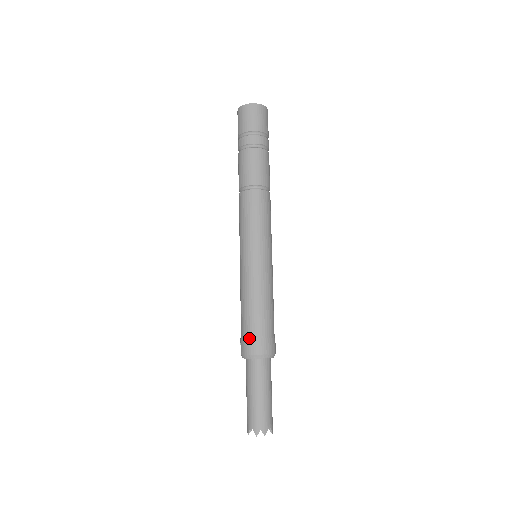
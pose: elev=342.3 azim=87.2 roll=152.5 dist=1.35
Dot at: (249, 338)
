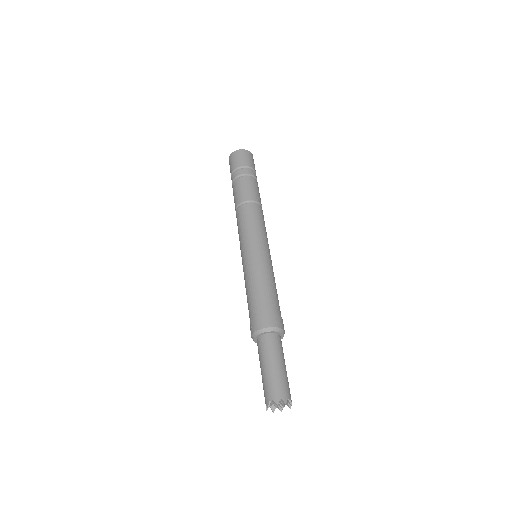
Dot at: (259, 315)
